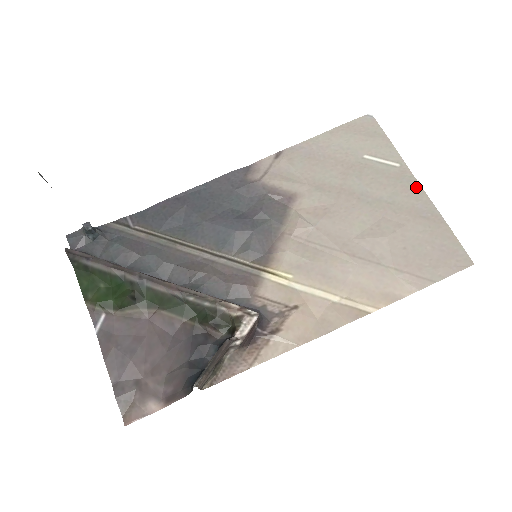
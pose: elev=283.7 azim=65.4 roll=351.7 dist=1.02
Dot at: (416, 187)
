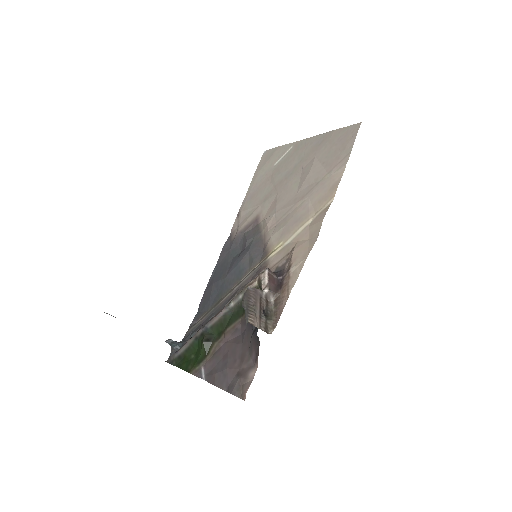
Dot at: (307, 141)
